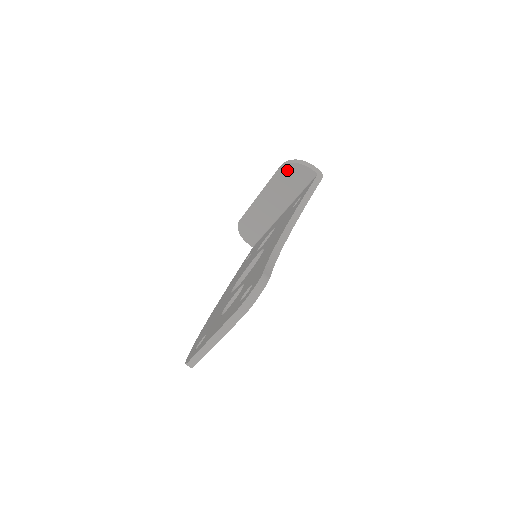
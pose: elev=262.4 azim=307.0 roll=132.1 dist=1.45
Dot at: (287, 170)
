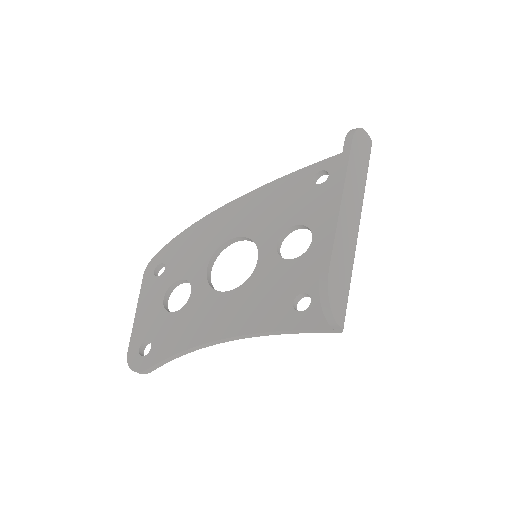
Dot at: occluded
